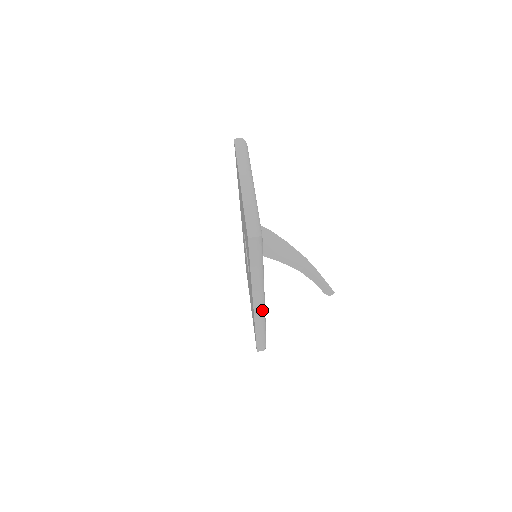
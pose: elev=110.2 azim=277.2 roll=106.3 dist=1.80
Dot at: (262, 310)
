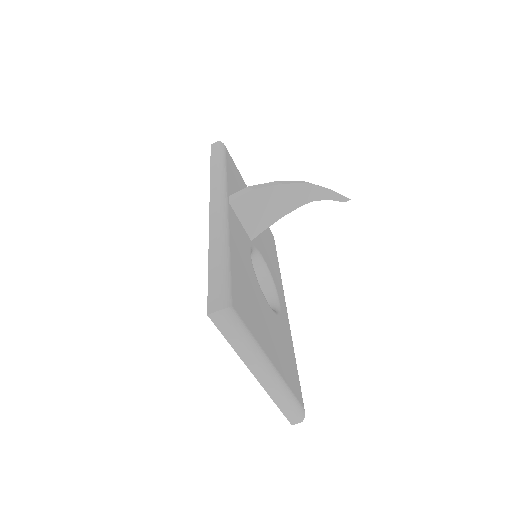
Dot at: occluded
